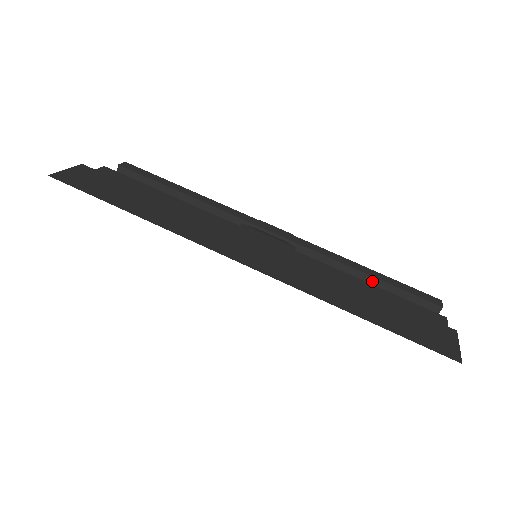
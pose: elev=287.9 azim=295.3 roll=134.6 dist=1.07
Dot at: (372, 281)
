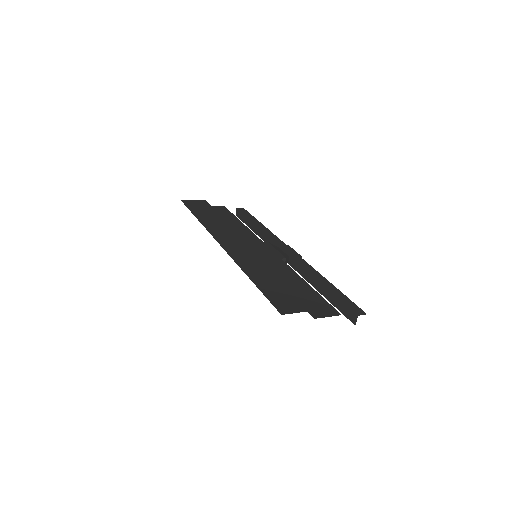
Dot at: (324, 289)
